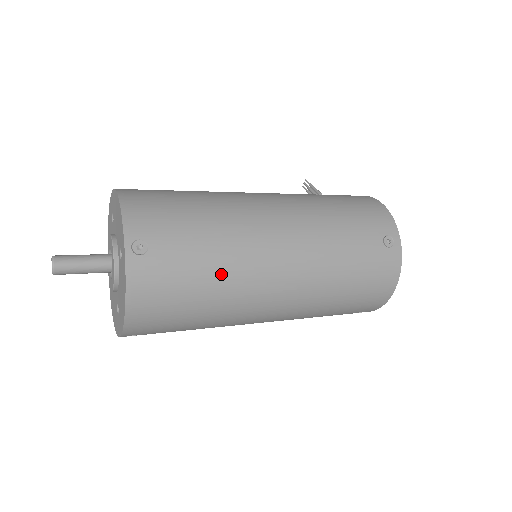
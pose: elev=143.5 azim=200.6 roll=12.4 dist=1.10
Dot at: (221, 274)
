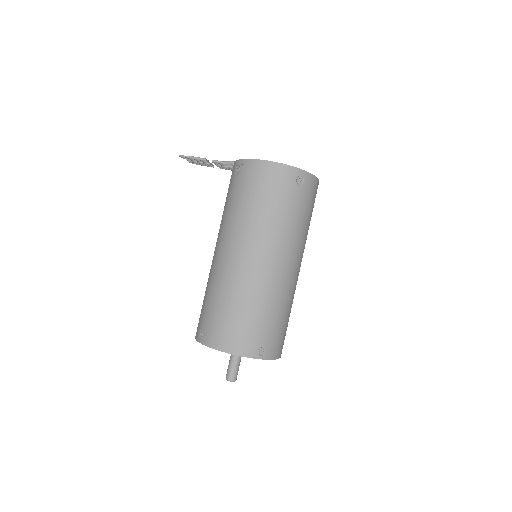
Dot at: (285, 306)
